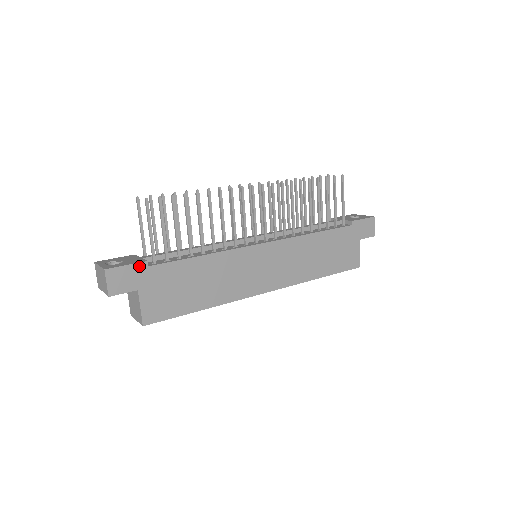
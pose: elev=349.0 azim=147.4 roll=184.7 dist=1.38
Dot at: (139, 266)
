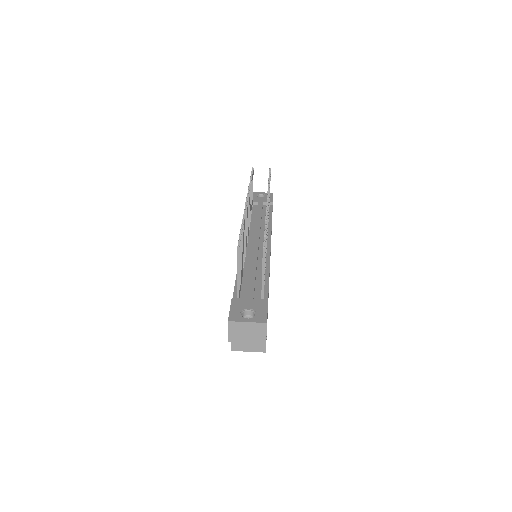
Dot at: occluded
